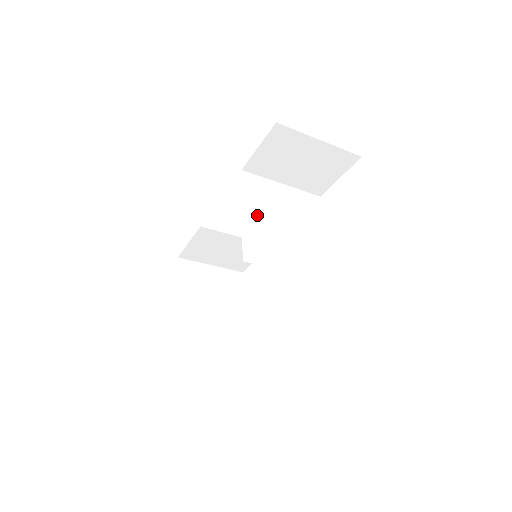
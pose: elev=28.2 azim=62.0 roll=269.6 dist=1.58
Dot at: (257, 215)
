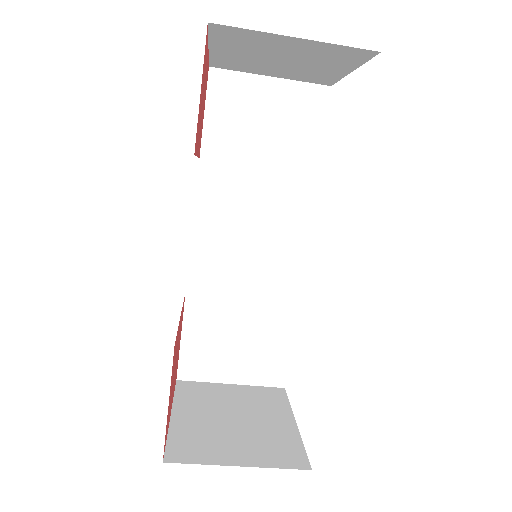
Dot at: occluded
